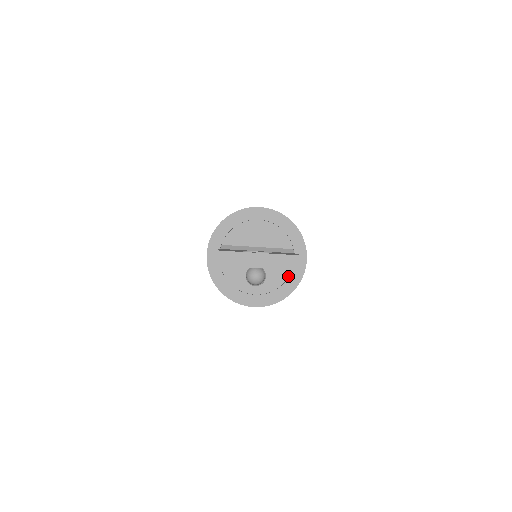
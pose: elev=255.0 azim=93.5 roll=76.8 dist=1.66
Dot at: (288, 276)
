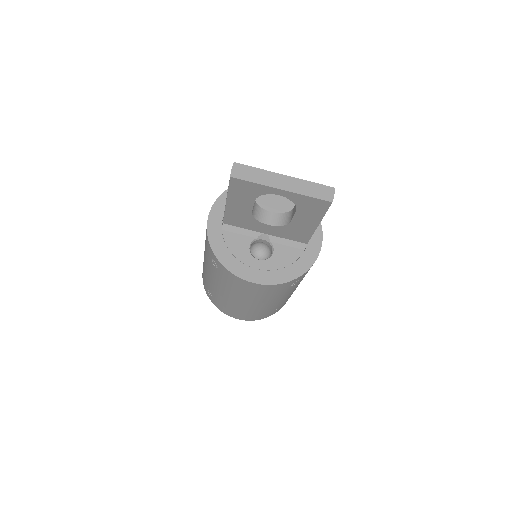
Dot at: (299, 256)
